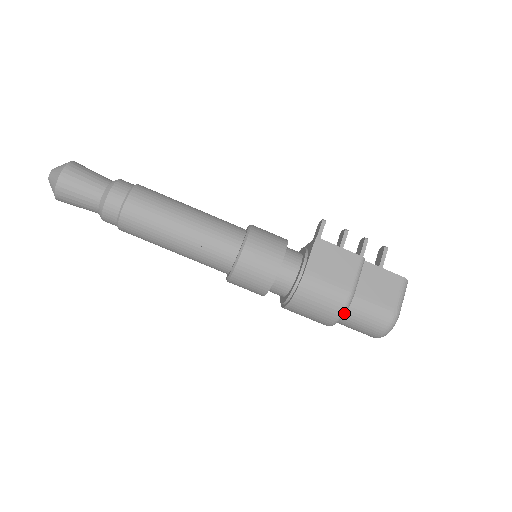
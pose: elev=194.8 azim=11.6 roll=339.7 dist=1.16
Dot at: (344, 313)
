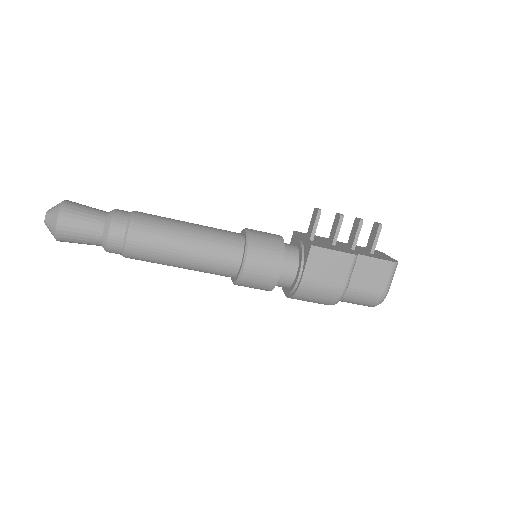
Dot at: occluded
